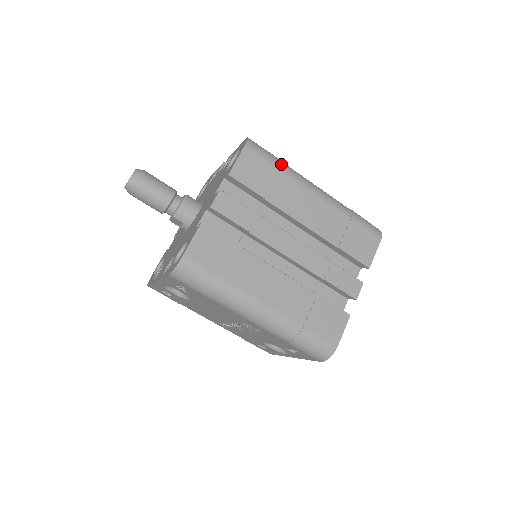
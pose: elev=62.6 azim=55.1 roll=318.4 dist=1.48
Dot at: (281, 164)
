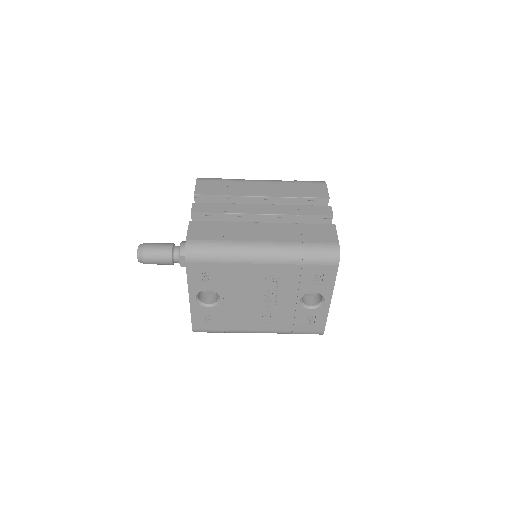
Dot at: (227, 179)
